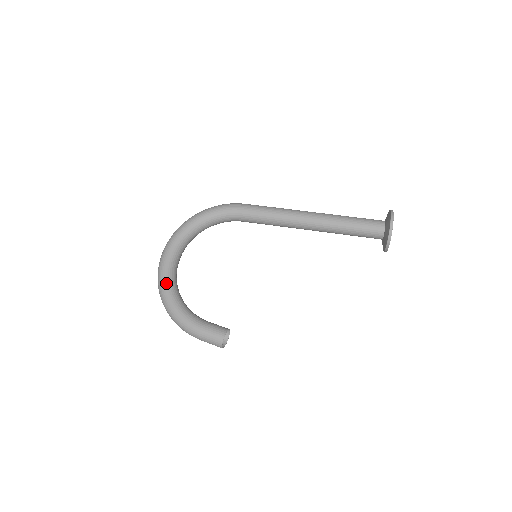
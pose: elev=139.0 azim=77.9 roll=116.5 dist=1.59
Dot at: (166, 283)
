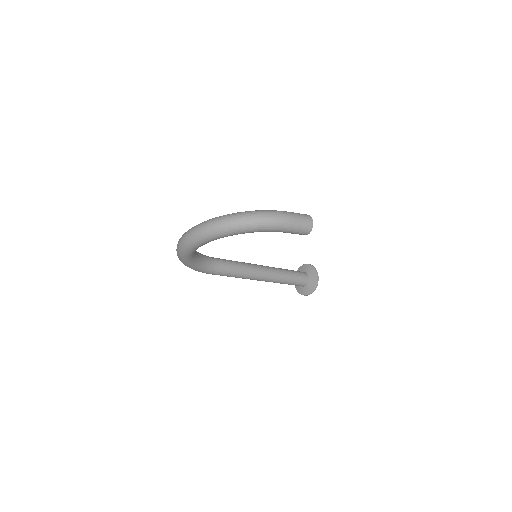
Dot at: occluded
